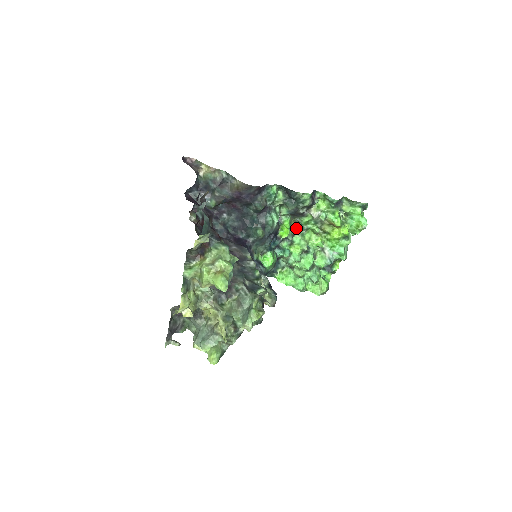
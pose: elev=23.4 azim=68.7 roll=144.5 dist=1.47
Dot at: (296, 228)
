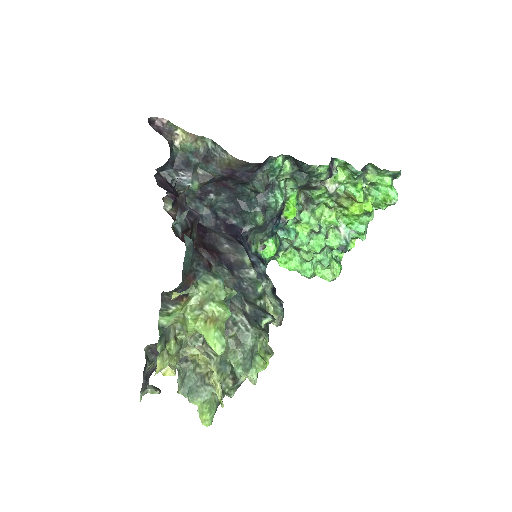
Dot at: (304, 201)
